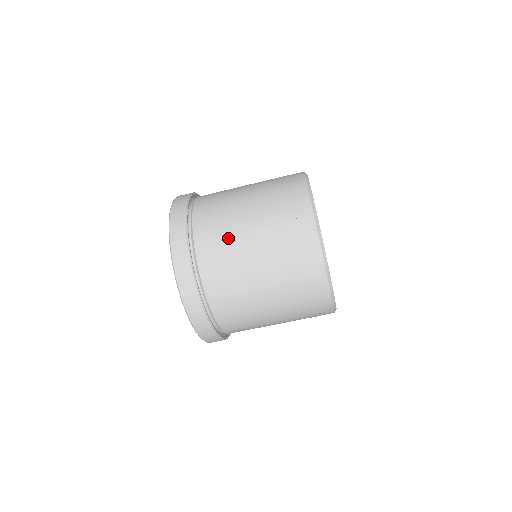
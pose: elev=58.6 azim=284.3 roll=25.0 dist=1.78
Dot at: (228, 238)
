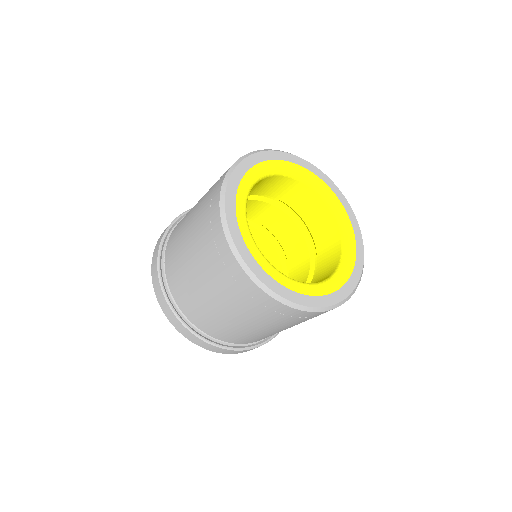
Dot at: (188, 289)
